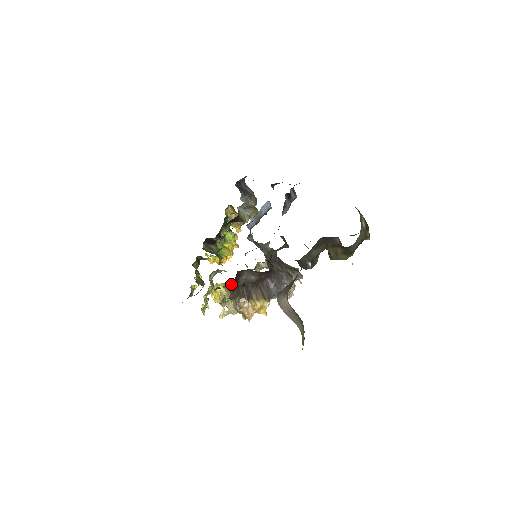
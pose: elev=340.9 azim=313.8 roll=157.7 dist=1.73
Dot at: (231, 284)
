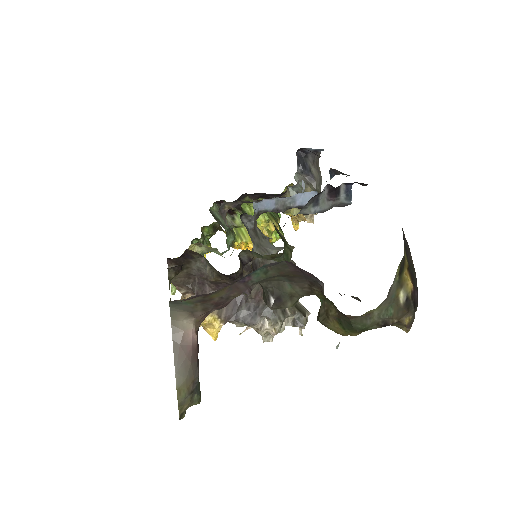
Dot at: (173, 261)
